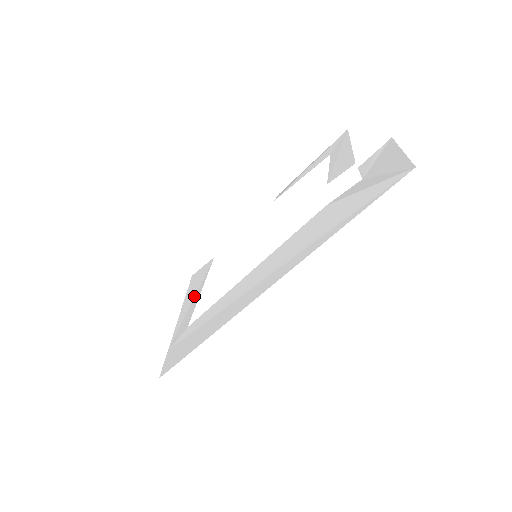
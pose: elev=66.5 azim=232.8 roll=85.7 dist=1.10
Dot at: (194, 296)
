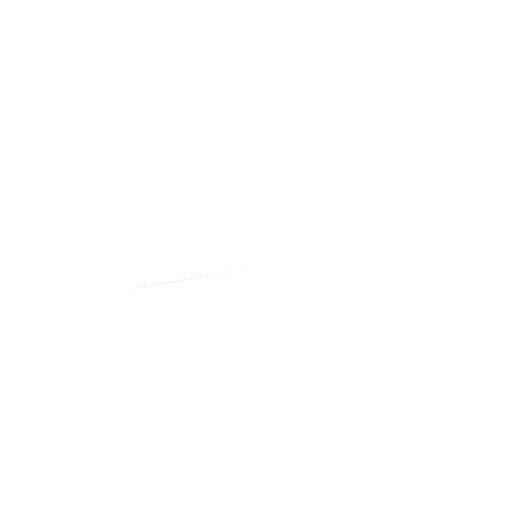
Dot at: occluded
